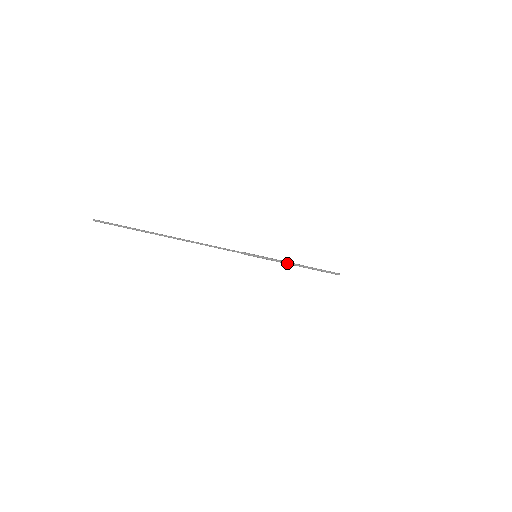
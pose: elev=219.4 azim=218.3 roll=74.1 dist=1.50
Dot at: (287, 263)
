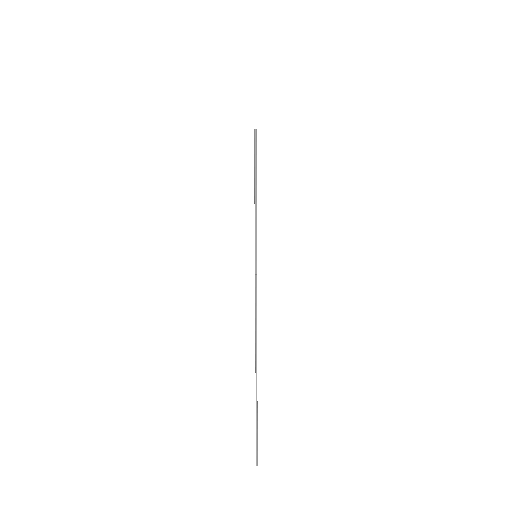
Dot at: (256, 211)
